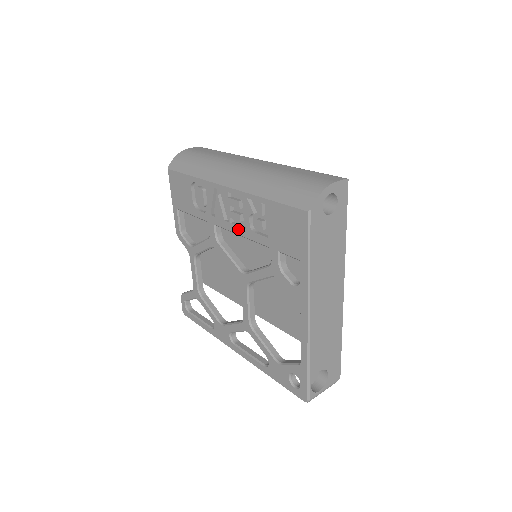
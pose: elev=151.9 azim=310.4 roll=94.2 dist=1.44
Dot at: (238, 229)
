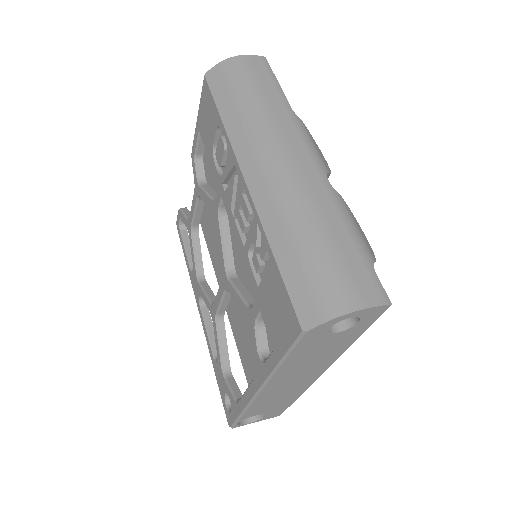
Dot at: (238, 236)
